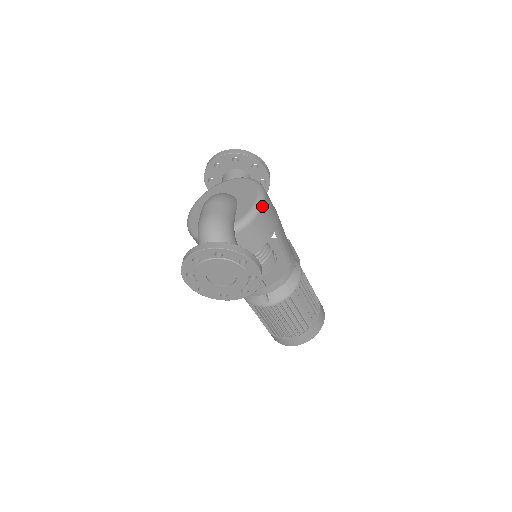
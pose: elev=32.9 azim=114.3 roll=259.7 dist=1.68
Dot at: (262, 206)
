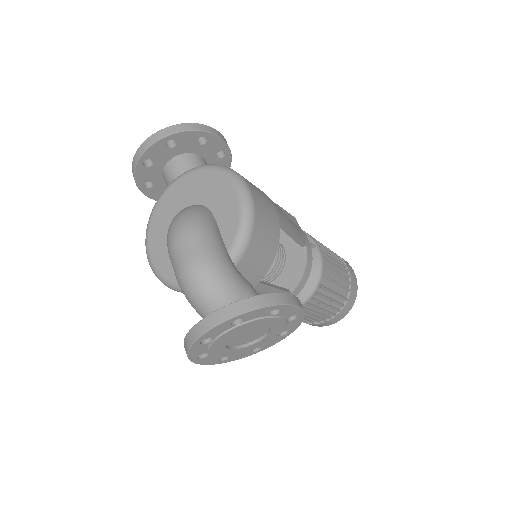
Dot at: (253, 206)
